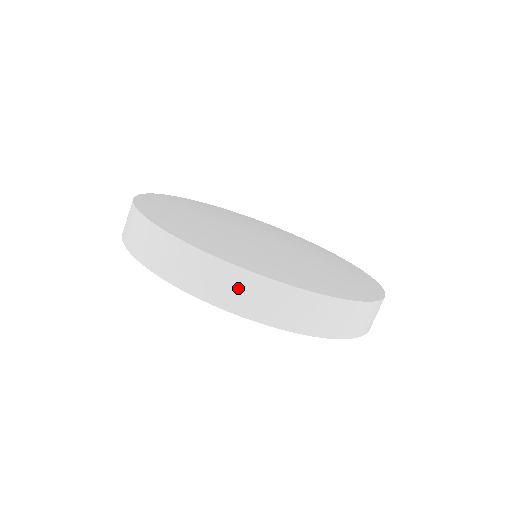
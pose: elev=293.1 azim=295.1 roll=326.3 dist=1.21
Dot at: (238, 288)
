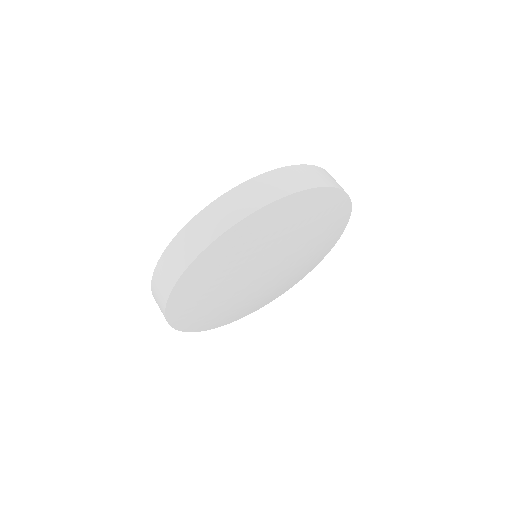
Dot at: (295, 176)
